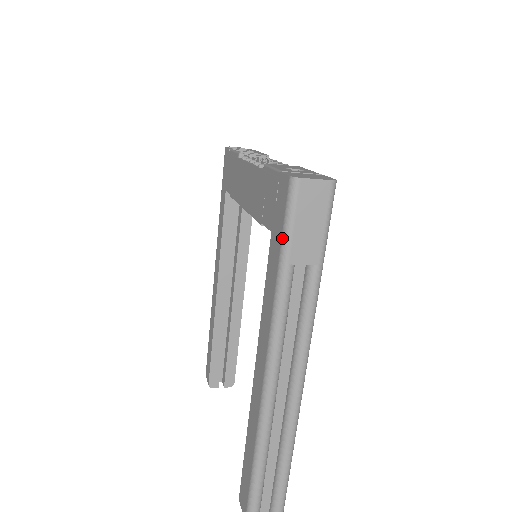
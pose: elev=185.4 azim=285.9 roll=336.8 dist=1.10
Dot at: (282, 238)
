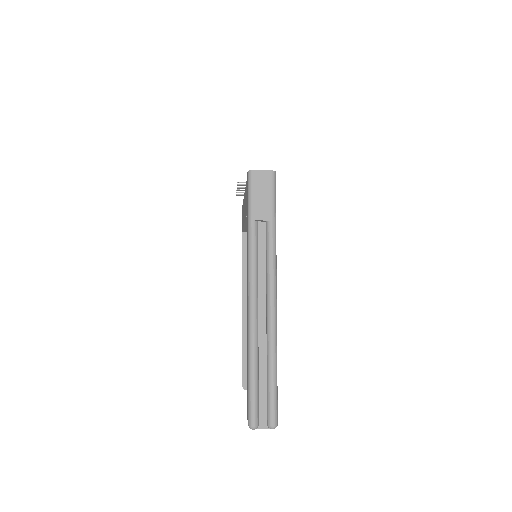
Dot at: (248, 206)
